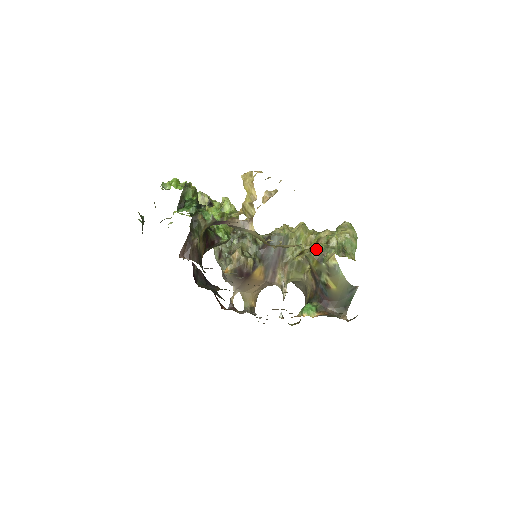
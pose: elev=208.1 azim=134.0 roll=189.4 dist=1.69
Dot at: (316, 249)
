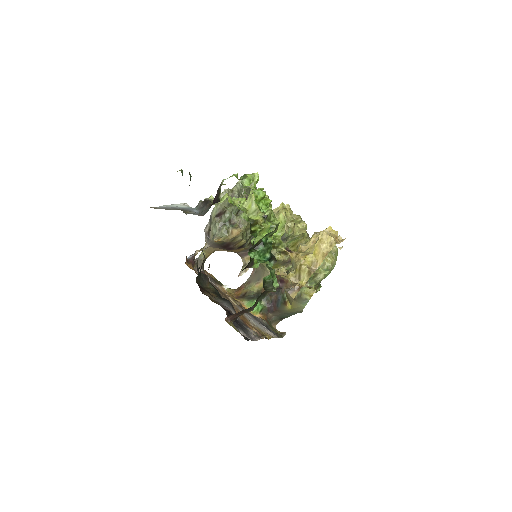
Dot at: occluded
